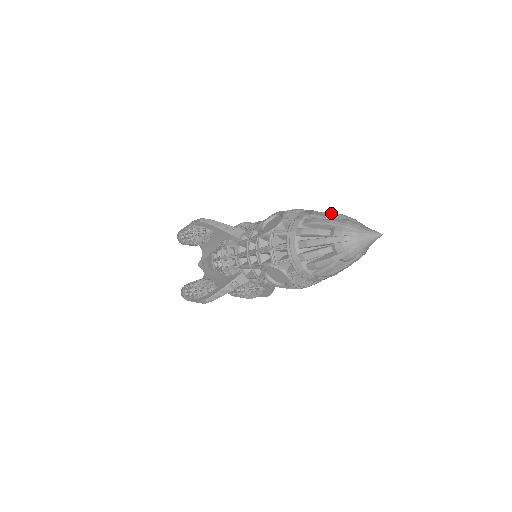
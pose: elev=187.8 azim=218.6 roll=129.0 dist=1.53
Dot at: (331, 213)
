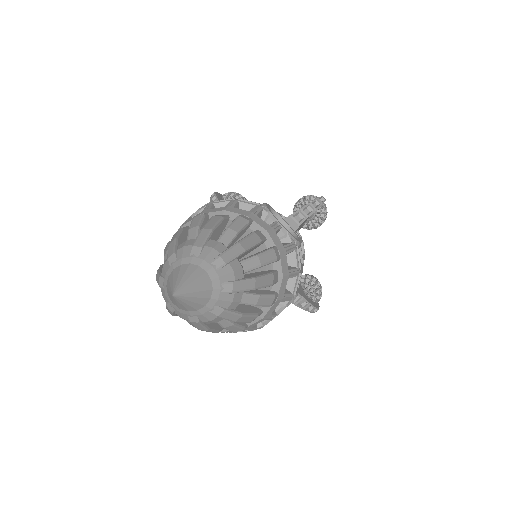
Dot at: occluded
